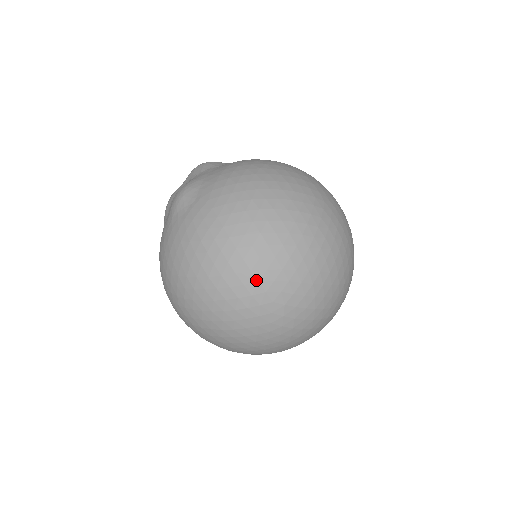
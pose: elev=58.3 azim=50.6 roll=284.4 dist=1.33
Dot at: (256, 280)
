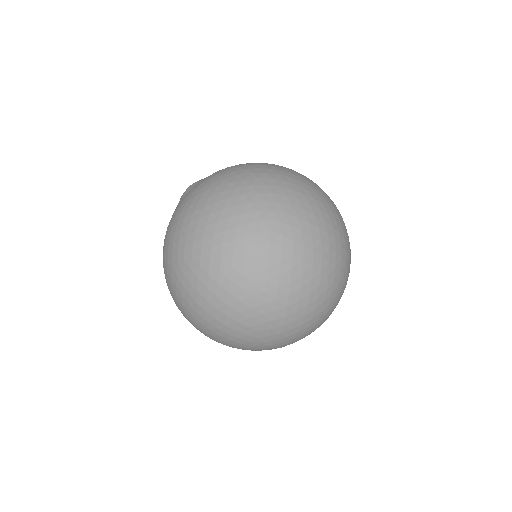
Dot at: (254, 209)
